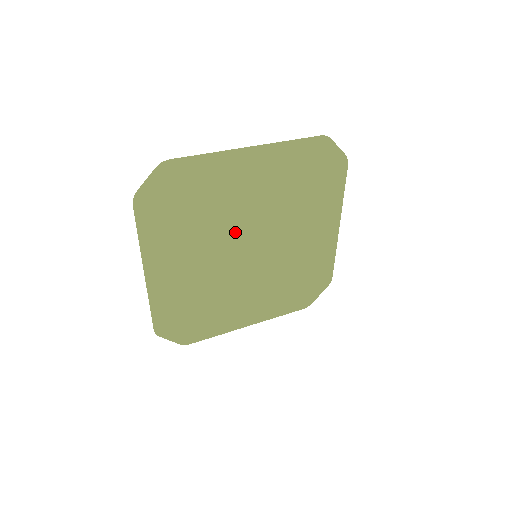
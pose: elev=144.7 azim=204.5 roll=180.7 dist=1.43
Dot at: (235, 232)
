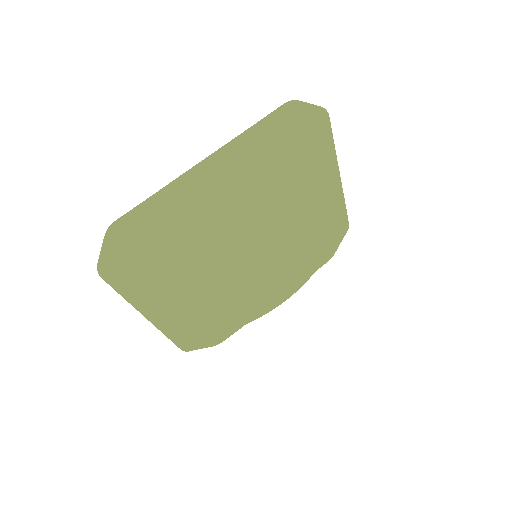
Dot at: (222, 262)
